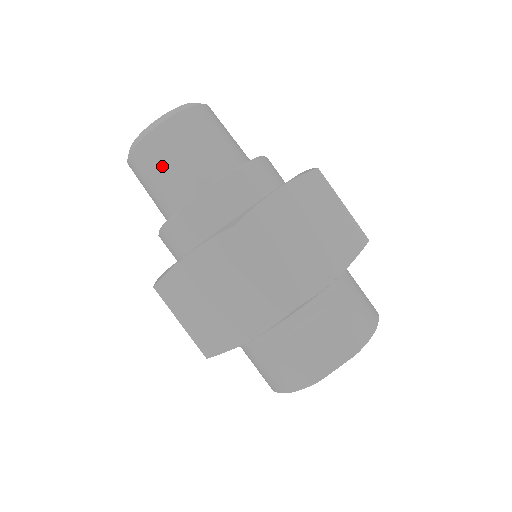
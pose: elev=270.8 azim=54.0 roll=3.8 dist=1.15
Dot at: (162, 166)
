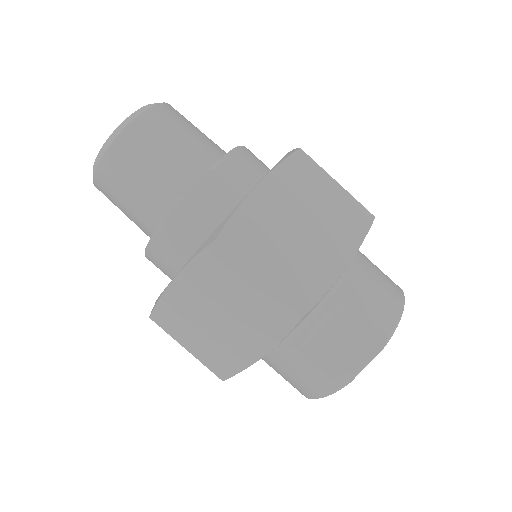
Dot at: (129, 185)
